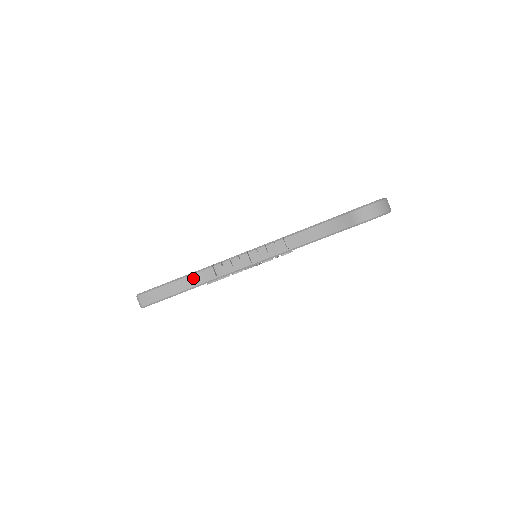
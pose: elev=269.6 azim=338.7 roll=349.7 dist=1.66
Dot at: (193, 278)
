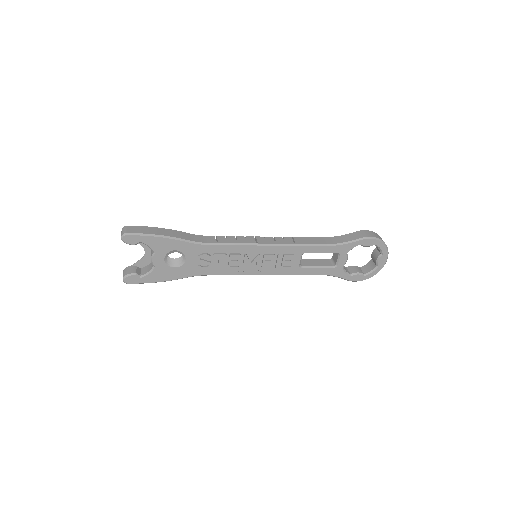
Dot at: (191, 236)
